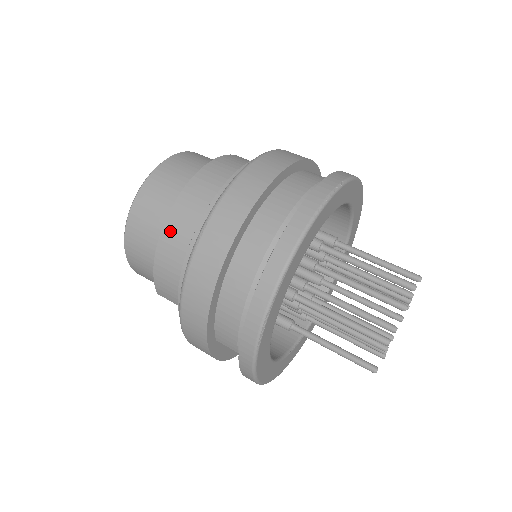
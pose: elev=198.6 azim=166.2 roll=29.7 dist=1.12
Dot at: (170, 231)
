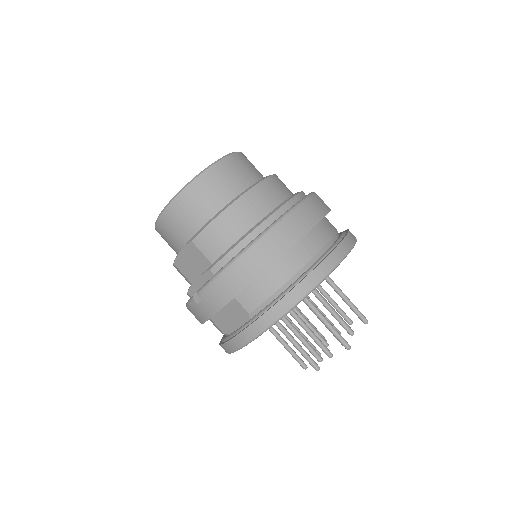
Dot at: (247, 201)
